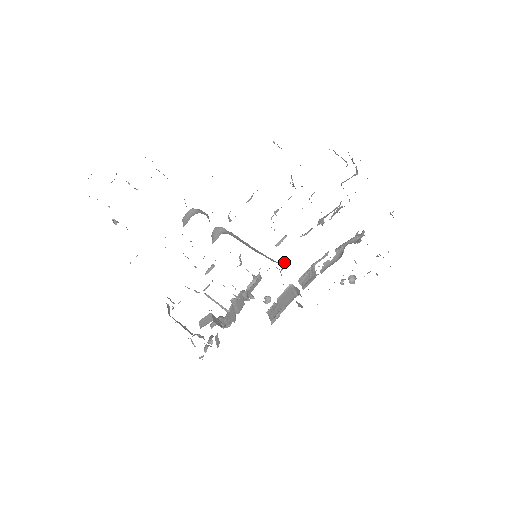
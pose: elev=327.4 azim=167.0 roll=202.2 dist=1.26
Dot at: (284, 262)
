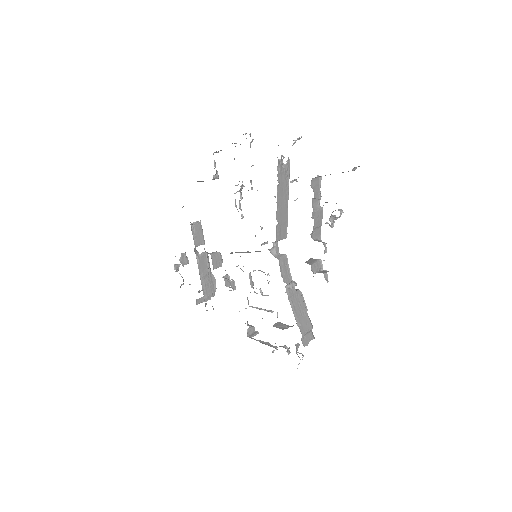
Dot at: (273, 246)
